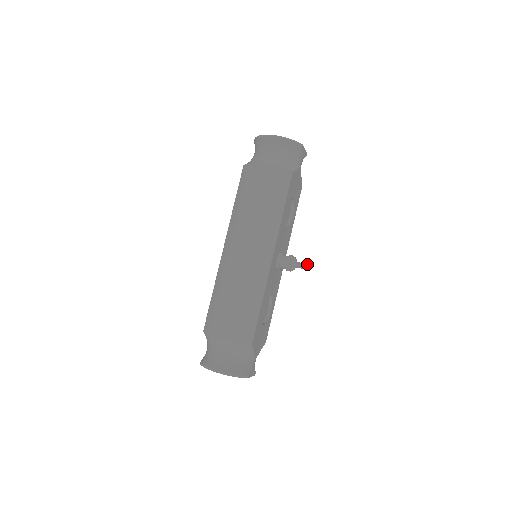
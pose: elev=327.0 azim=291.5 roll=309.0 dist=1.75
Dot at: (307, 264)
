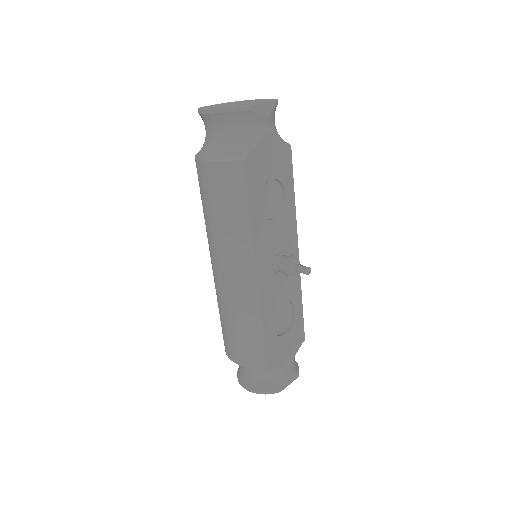
Dot at: (308, 267)
